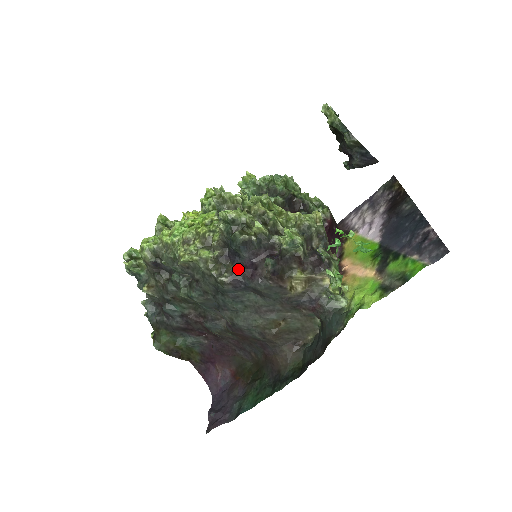
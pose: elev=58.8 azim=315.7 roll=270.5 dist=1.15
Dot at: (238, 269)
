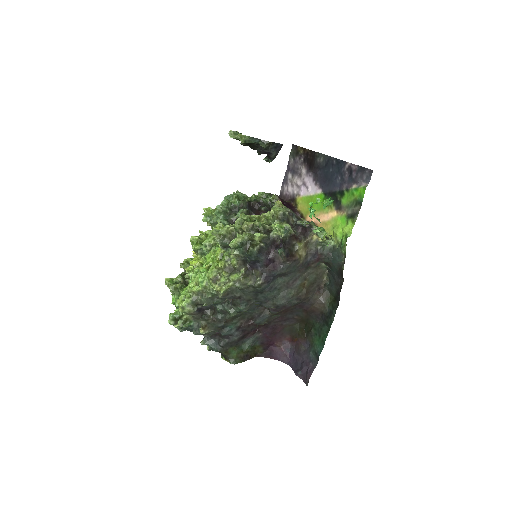
Dot at: (263, 270)
